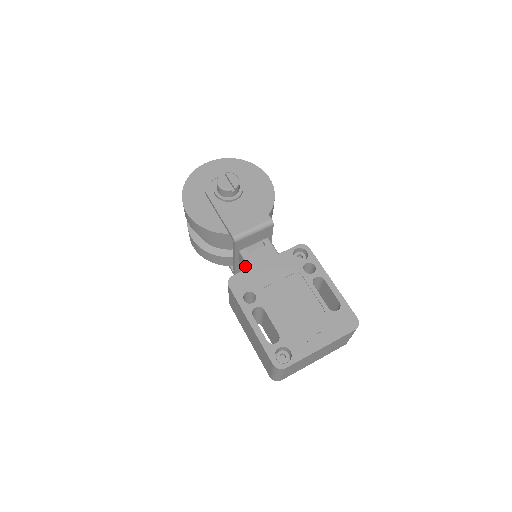
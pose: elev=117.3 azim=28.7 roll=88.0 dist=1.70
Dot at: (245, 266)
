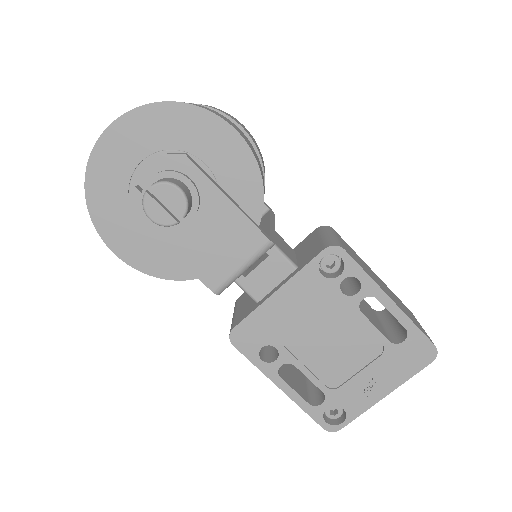
Dot at: occluded
